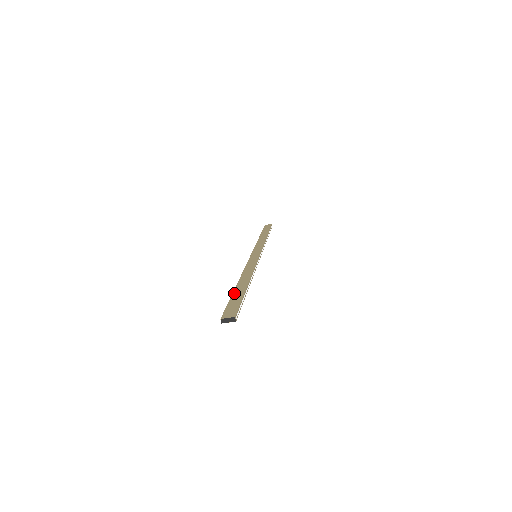
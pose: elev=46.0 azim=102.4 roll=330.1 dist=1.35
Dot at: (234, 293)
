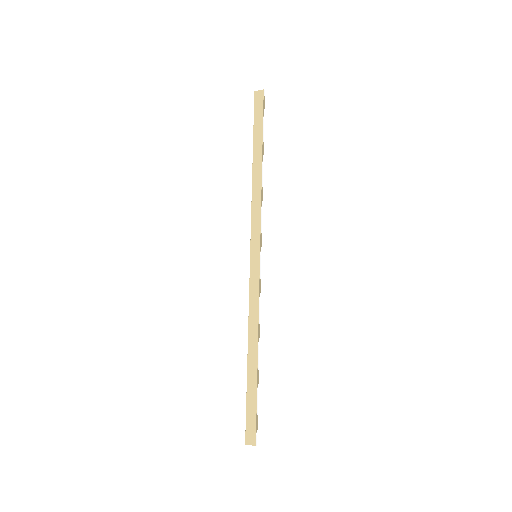
Dot at: (248, 386)
